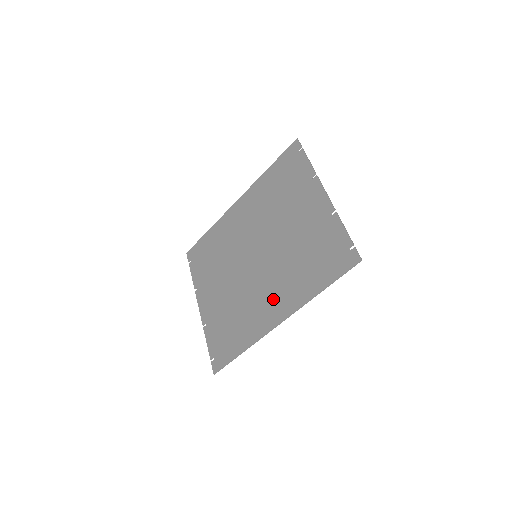
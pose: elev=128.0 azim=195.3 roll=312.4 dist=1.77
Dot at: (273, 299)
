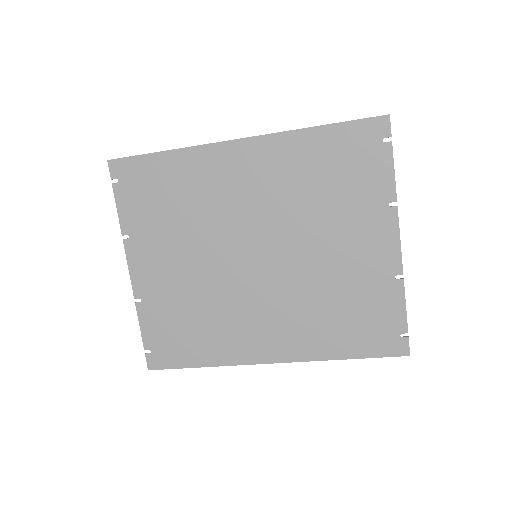
Dot at: (271, 331)
